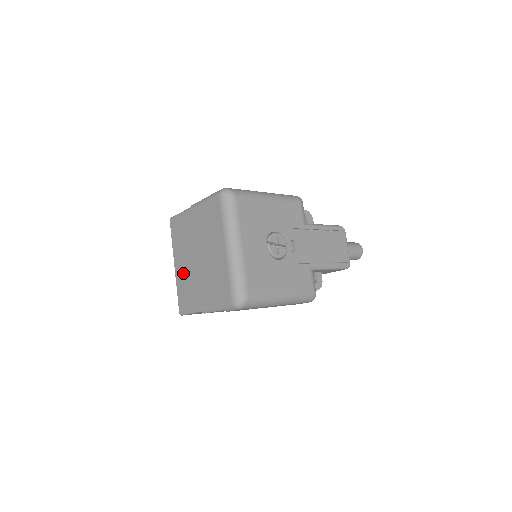
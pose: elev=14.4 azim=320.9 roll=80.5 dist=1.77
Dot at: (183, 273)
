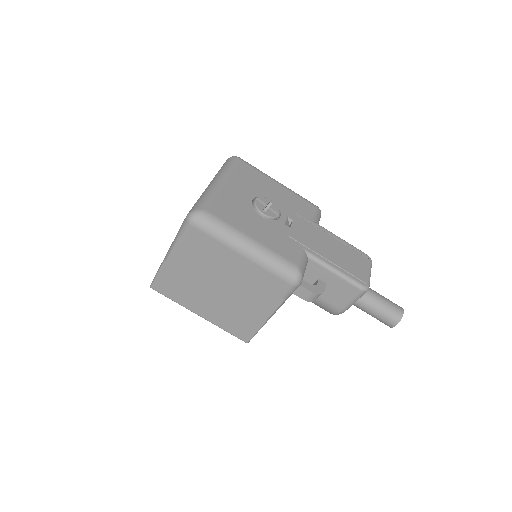
Dot at: occluded
